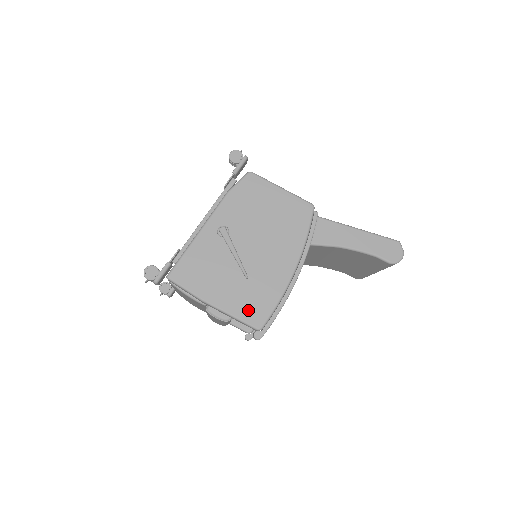
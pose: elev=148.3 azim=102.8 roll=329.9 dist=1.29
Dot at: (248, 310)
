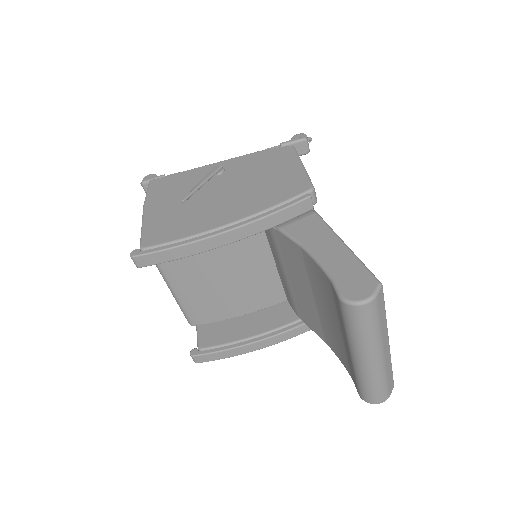
Dot at: (155, 229)
